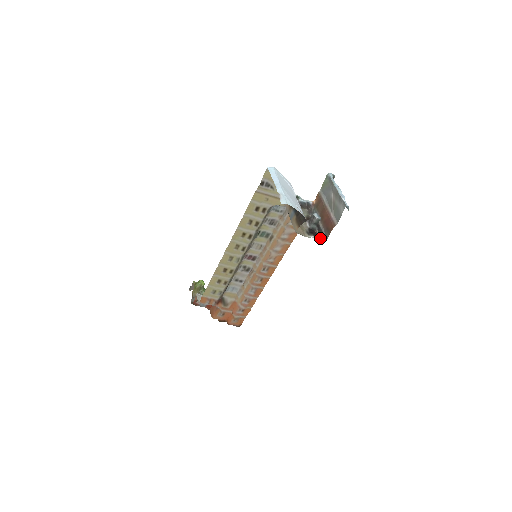
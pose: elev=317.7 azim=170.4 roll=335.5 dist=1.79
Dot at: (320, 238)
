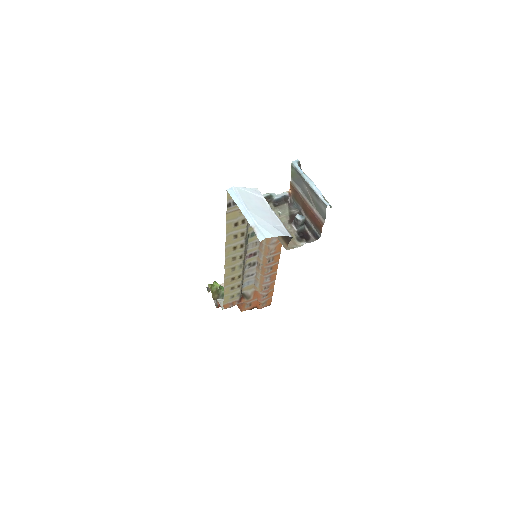
Dot at: (313, 238)
